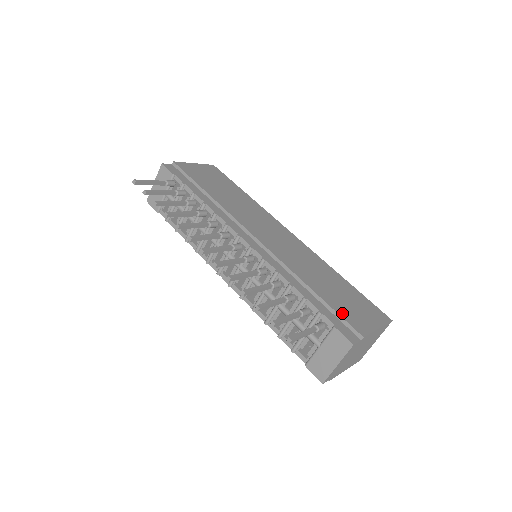
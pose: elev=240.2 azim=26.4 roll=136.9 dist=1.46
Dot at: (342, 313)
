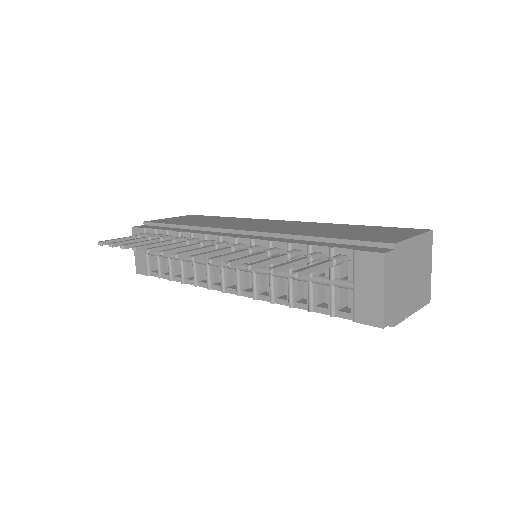
Dot at: (360, 239)
